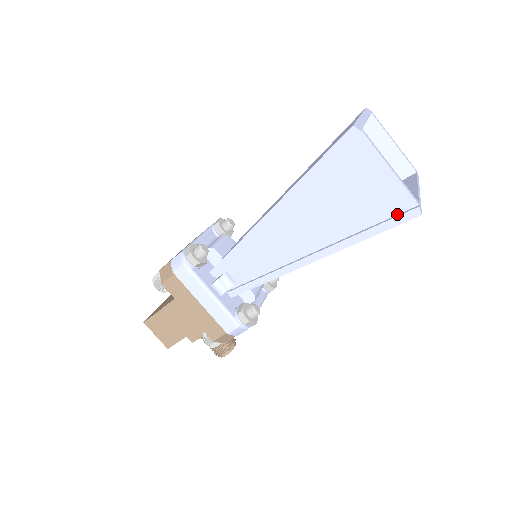
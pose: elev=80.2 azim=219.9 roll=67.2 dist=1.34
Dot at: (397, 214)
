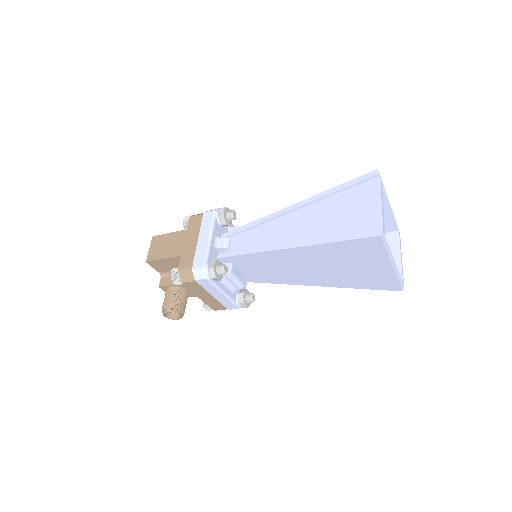
Dot at: (366, 233)
